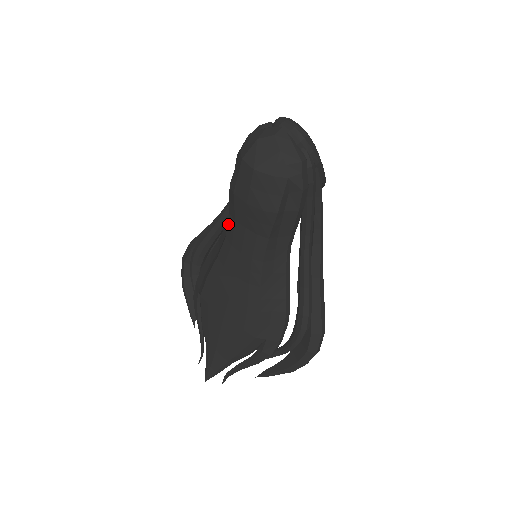
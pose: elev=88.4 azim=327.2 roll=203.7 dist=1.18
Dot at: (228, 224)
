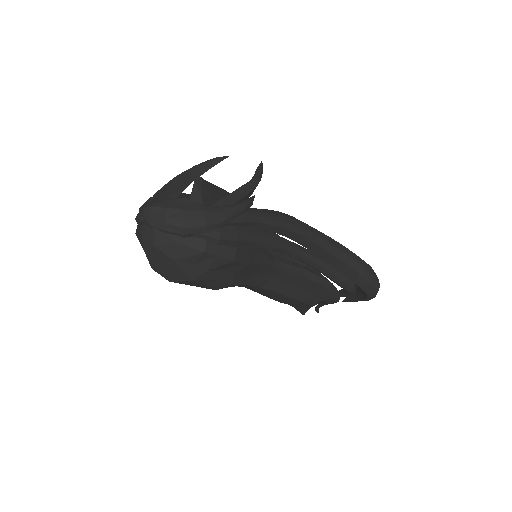
Dot at: occluded
